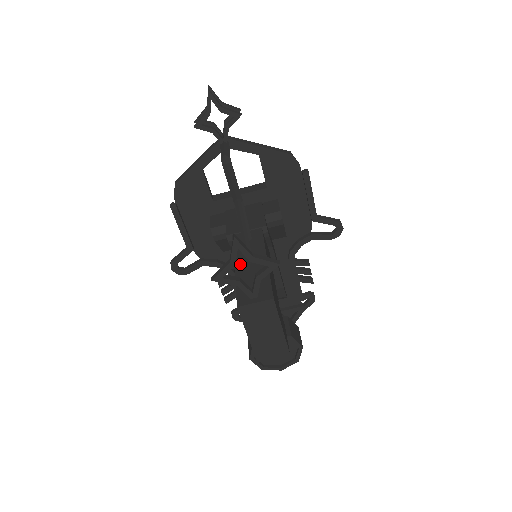
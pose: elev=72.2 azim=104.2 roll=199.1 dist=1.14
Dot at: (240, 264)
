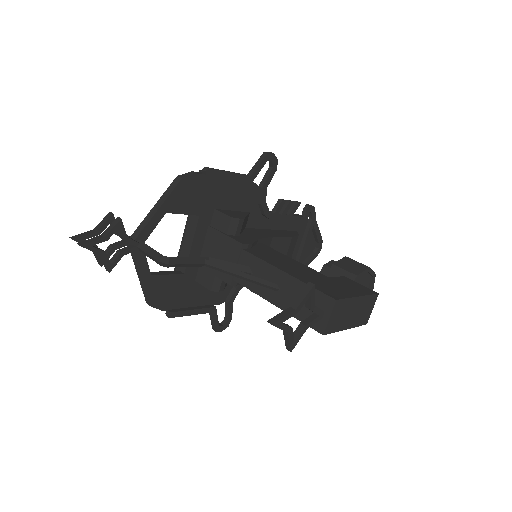
Dot at: (274, 298)
